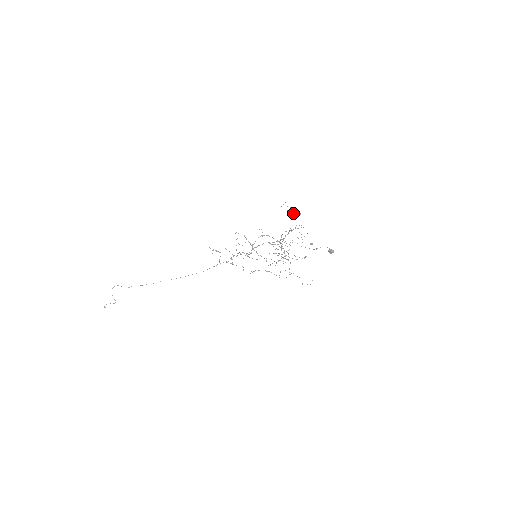
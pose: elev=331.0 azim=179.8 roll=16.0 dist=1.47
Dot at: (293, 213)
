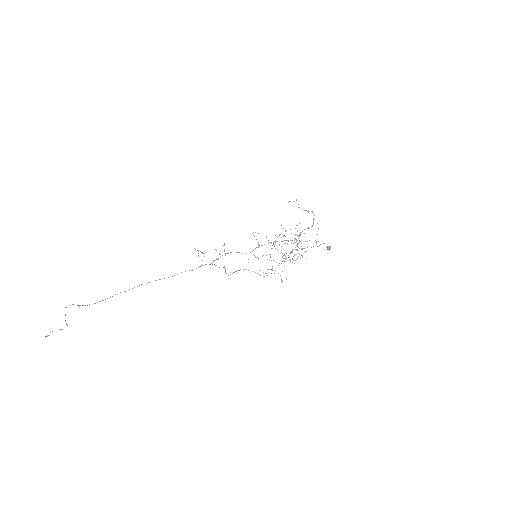
Dot at: (307, 211)
